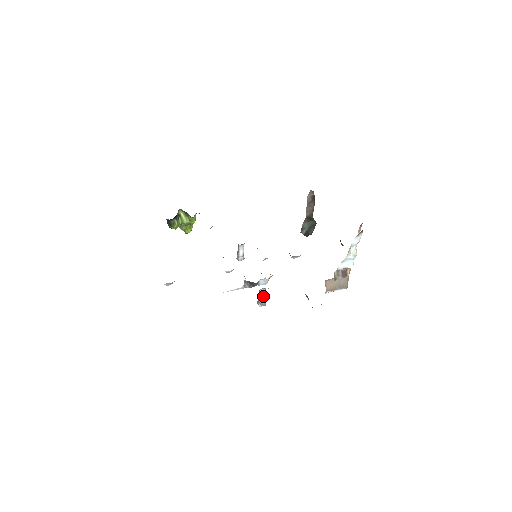
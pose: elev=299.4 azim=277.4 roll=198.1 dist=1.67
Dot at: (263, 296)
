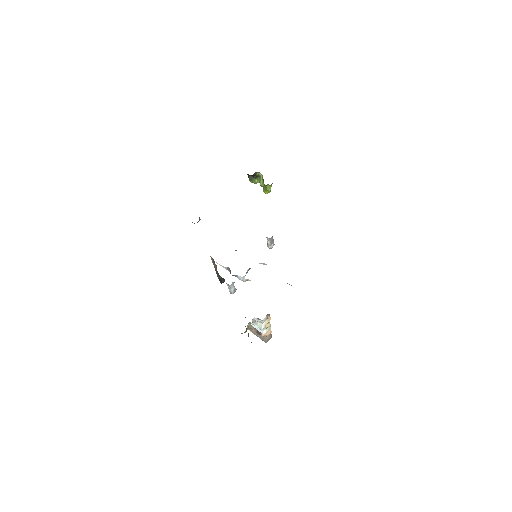
Dot at: (229, 287)
